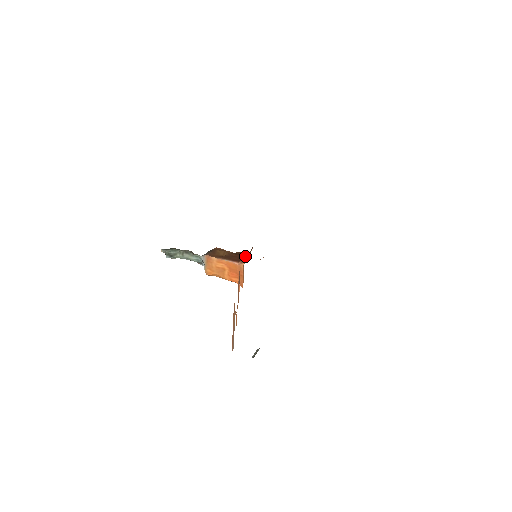
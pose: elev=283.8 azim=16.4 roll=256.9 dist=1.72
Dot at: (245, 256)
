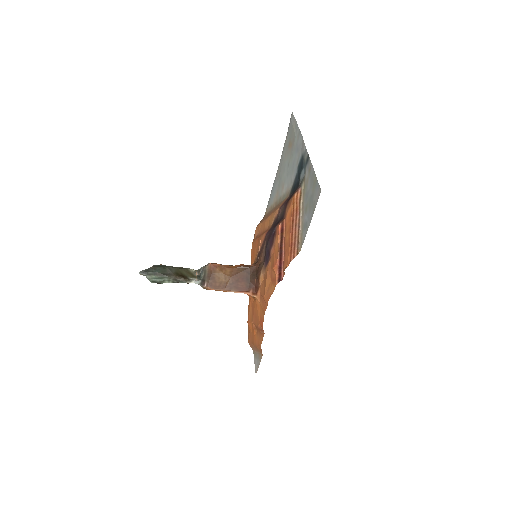
Dot at: (252, 280)
